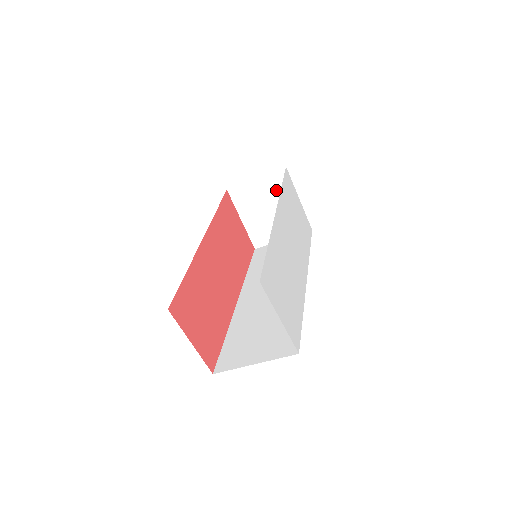
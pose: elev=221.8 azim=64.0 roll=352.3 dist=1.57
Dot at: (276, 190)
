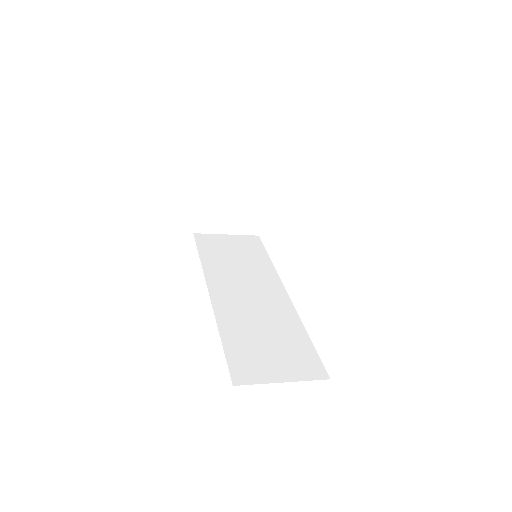
Dot at: (249, 184)
